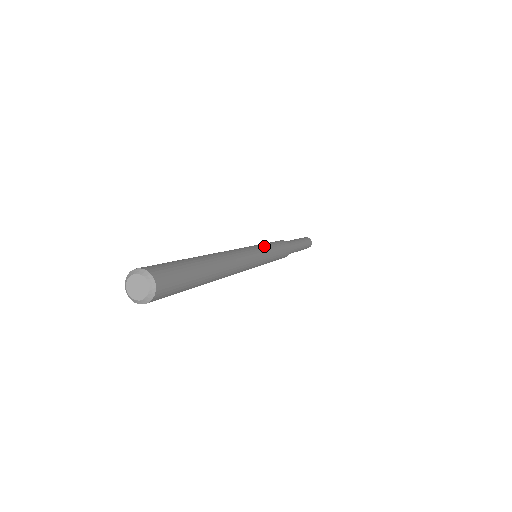
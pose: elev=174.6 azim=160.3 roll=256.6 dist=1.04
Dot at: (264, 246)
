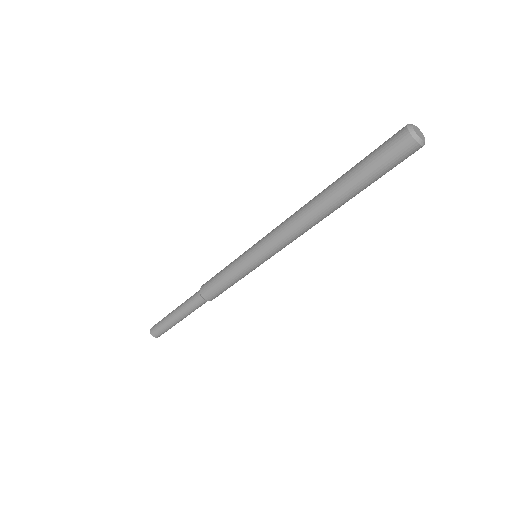
Dot at: occluded
